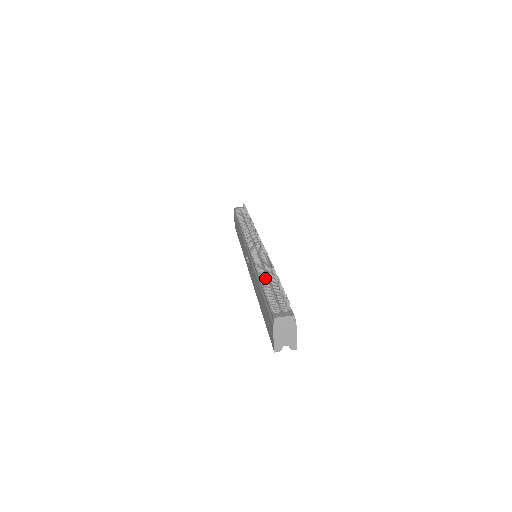
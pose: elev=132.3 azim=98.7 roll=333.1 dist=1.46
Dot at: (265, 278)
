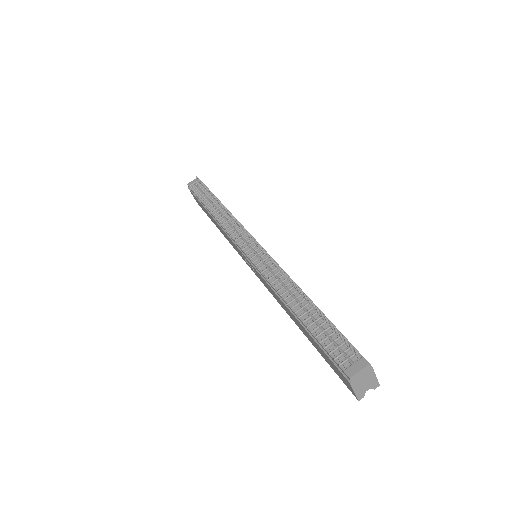
Dot at: (297, 306)
